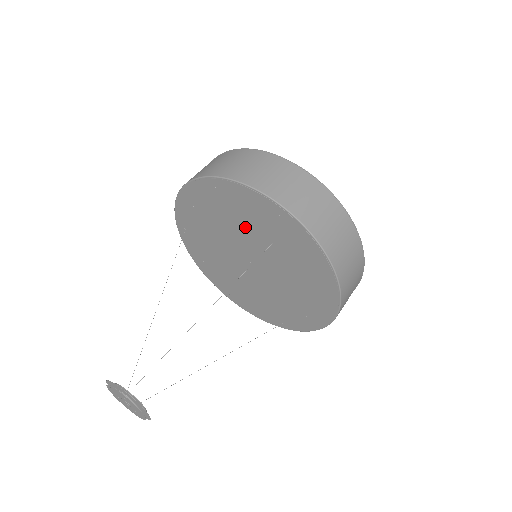
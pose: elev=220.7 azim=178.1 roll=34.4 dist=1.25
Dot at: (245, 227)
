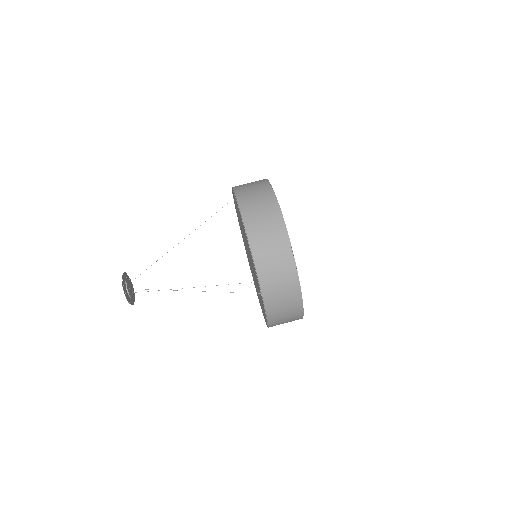
Dot at: (250, 256)
